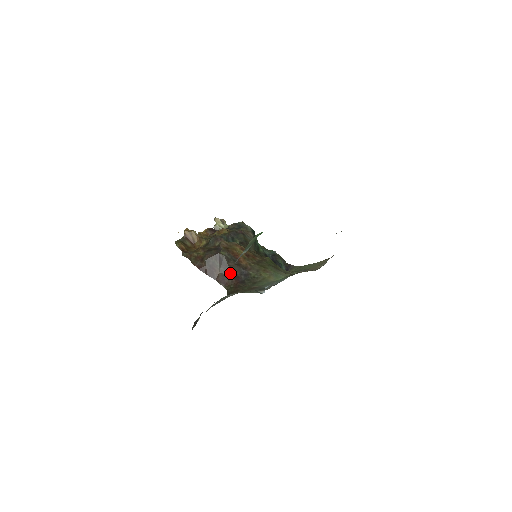
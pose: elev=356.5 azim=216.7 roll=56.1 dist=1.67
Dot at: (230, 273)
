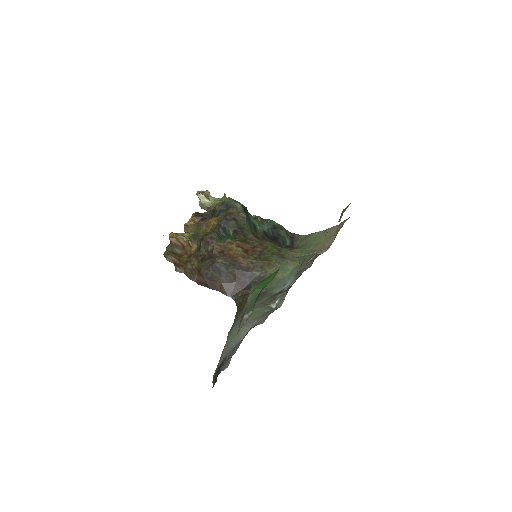
Dot at: (233, 280)
